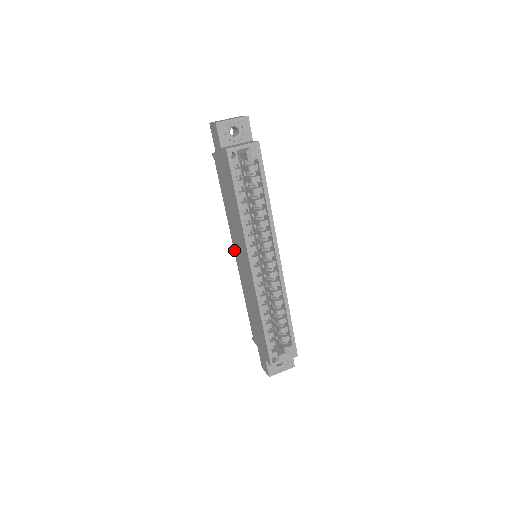
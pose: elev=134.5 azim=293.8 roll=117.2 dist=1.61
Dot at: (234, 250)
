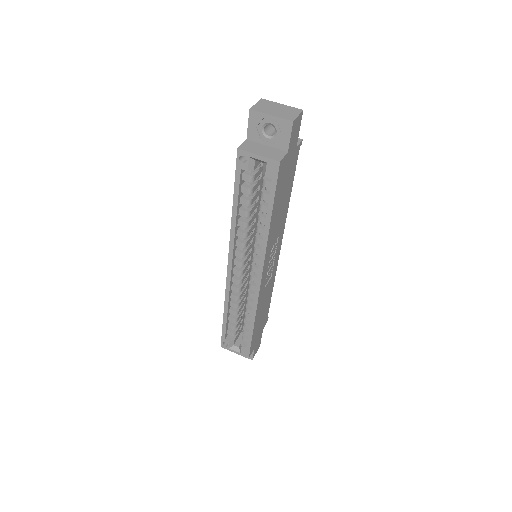
Dot at: occluded
